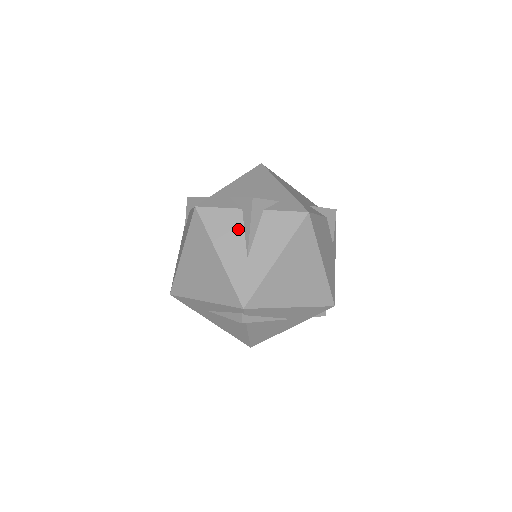
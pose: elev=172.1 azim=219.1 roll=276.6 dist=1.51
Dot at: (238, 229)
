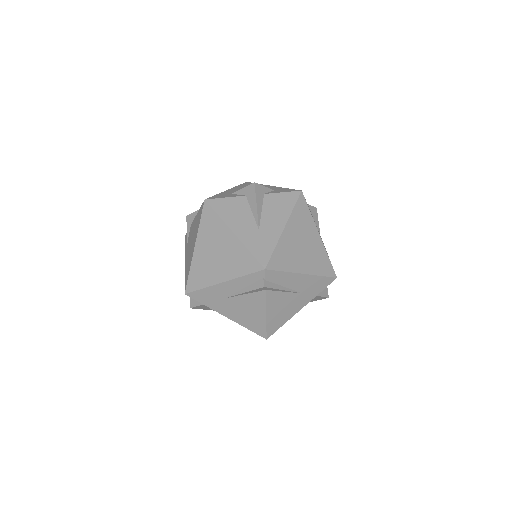
Dot at: (246, 210)
